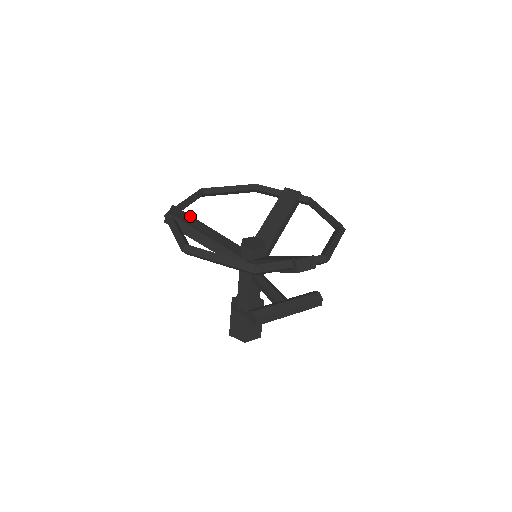
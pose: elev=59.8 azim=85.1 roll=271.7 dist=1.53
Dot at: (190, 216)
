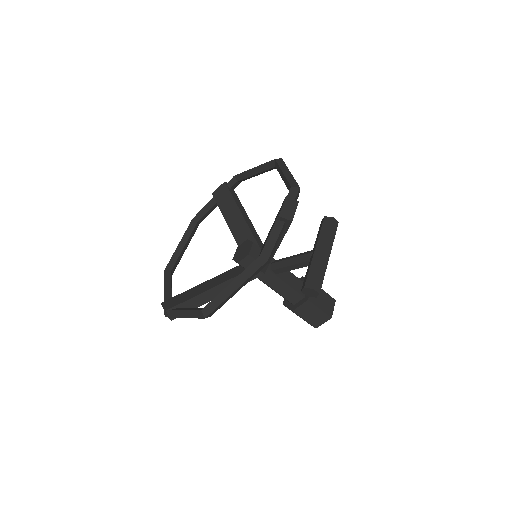
Dot at: (181, 294)
